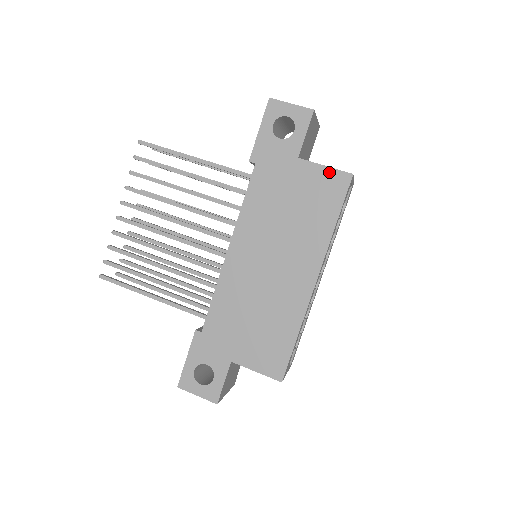
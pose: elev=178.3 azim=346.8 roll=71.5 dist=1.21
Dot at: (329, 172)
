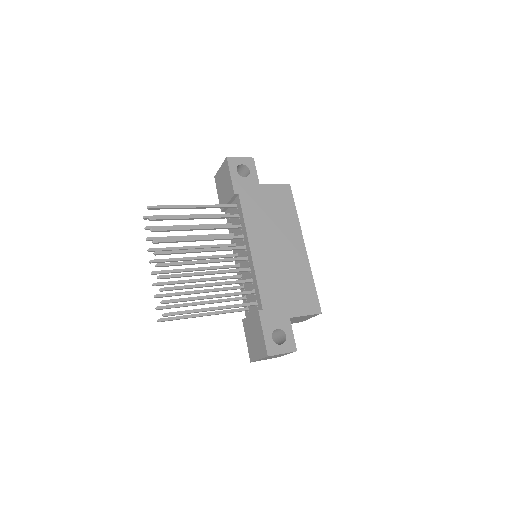
Dot at: (279, 187)
